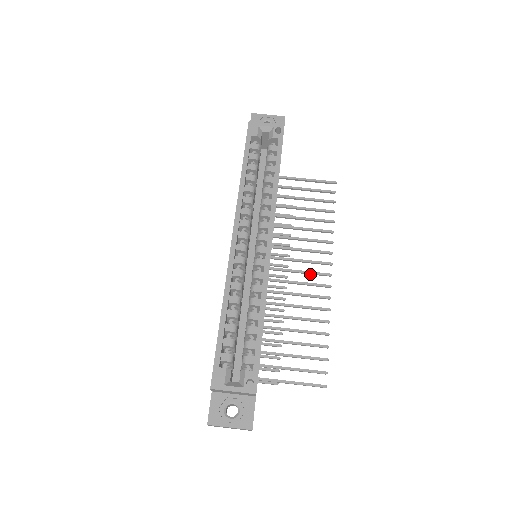
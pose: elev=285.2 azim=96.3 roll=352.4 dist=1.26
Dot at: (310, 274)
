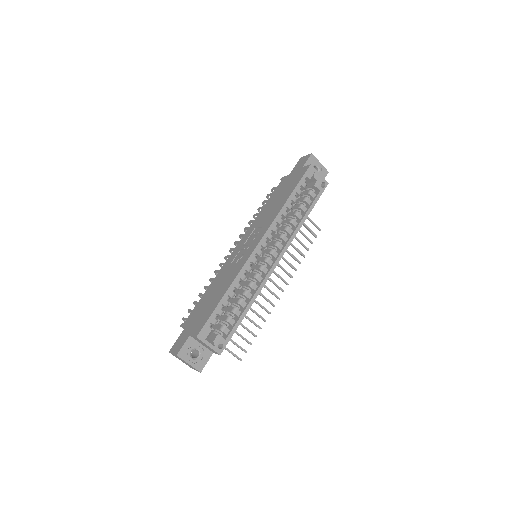
Dot at: occluded
